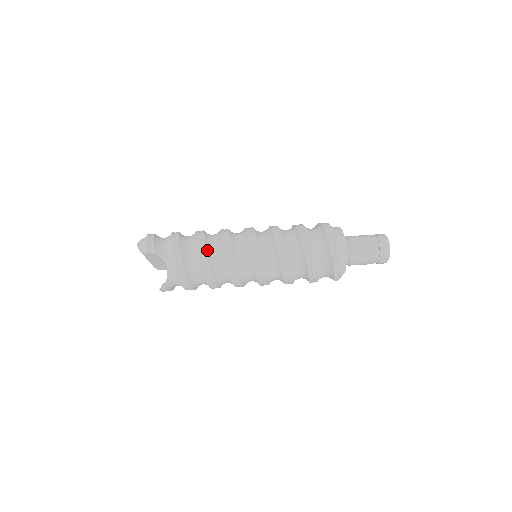
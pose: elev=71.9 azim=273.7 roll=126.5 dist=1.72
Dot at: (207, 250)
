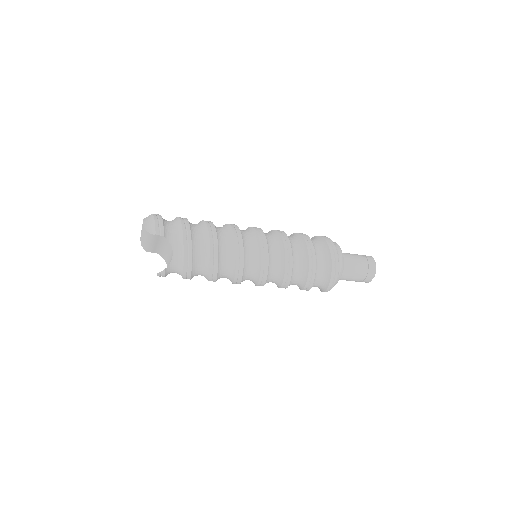
Dot at: (218, 242)
